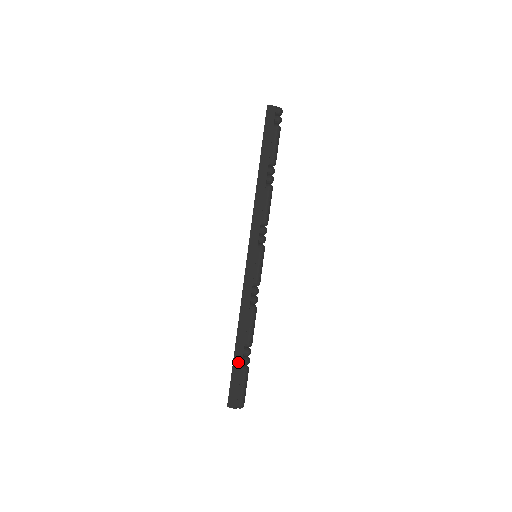
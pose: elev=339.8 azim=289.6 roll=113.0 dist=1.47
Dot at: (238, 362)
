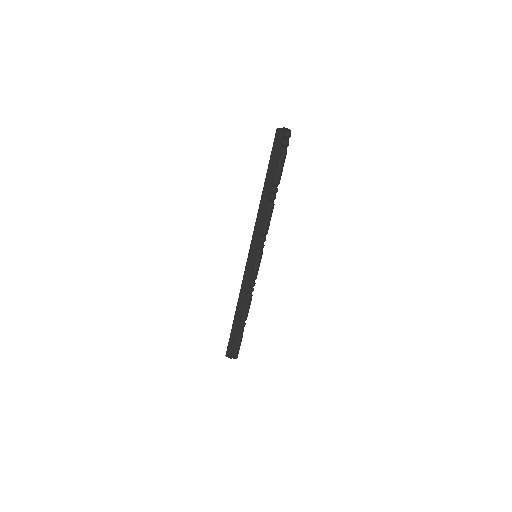
Dot at: (235, 330)
